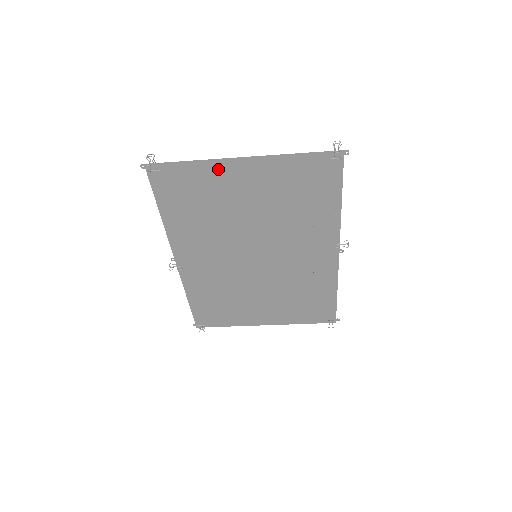
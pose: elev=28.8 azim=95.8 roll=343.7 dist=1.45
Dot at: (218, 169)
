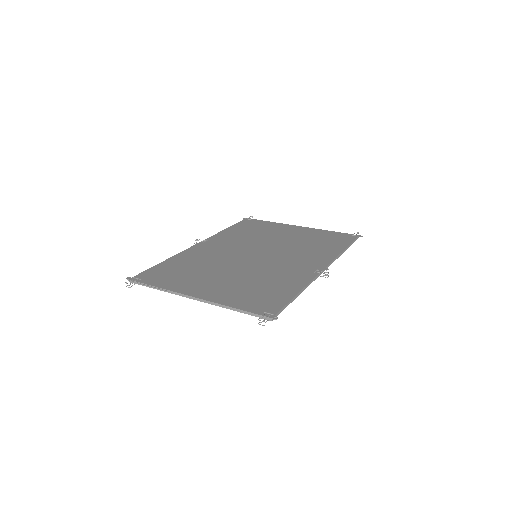
Dot at: occluded
